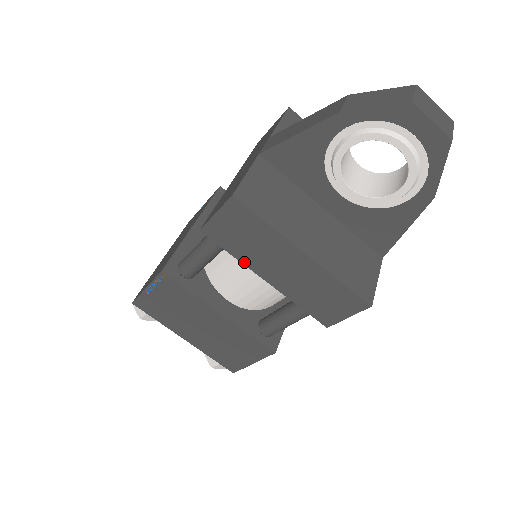
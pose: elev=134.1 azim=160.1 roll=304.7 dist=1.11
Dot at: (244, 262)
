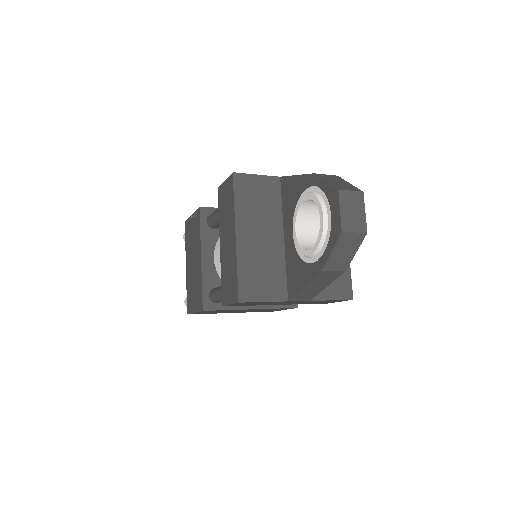
Dot at: (220, 224)
